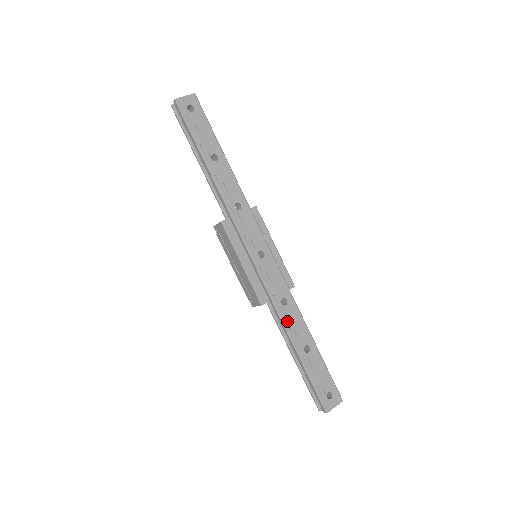
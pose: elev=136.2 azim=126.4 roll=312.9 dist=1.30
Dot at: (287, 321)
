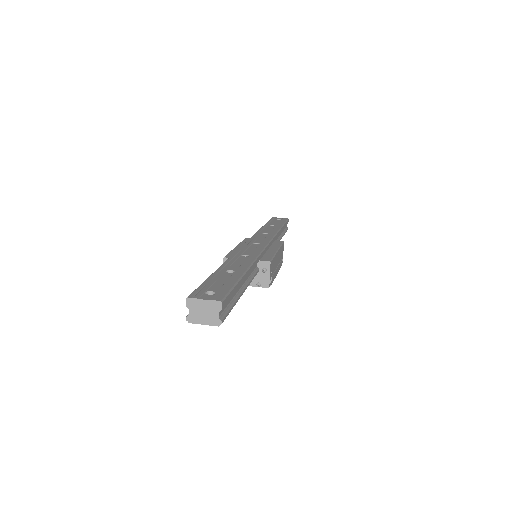
Dot at: (233, 260)
